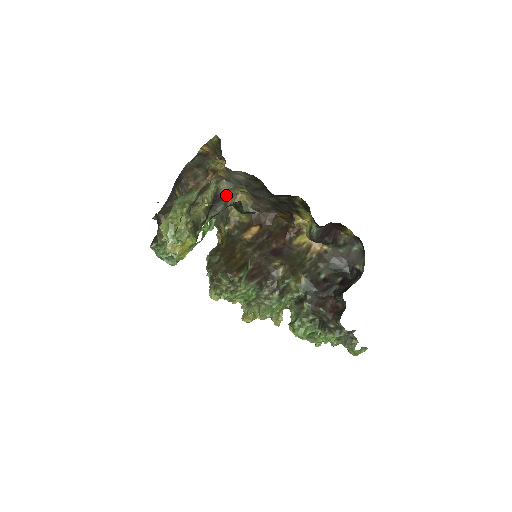
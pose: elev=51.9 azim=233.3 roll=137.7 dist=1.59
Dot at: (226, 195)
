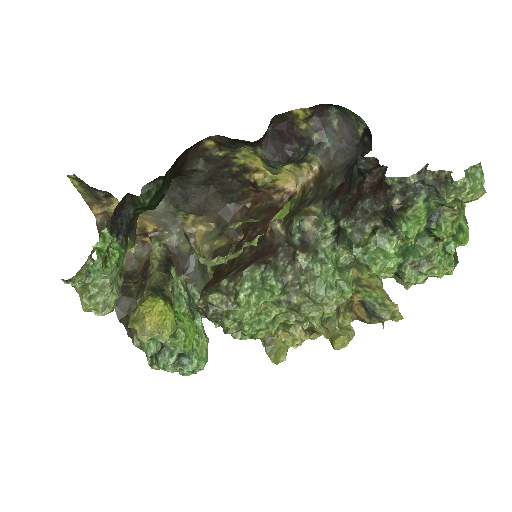
Dot at: (179, 242)
